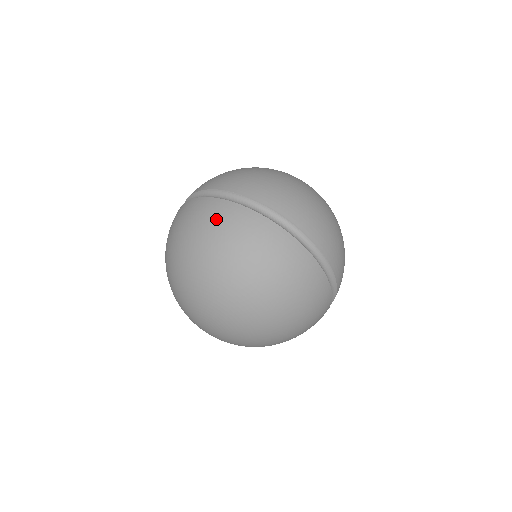
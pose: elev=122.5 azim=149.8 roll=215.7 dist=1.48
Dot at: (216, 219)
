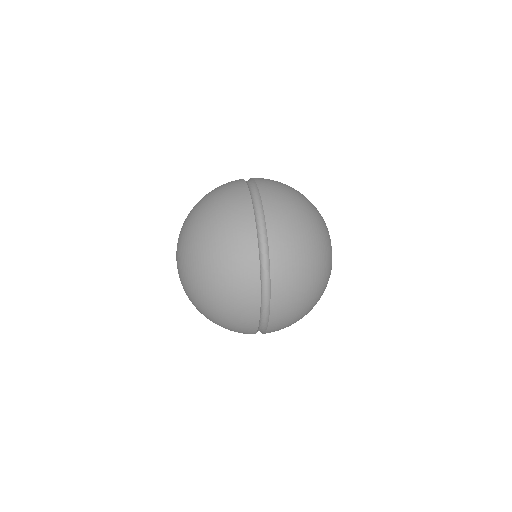
Dot at: occluded
